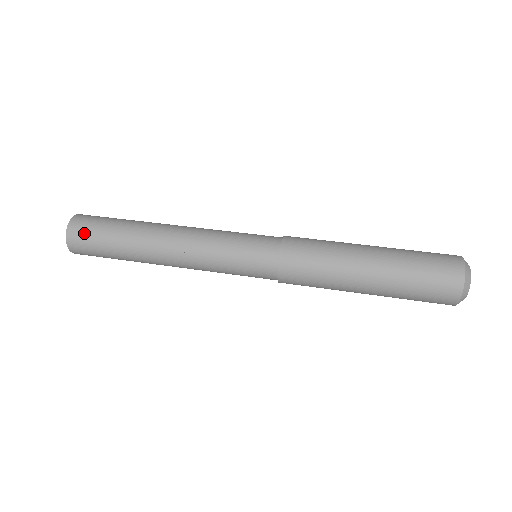
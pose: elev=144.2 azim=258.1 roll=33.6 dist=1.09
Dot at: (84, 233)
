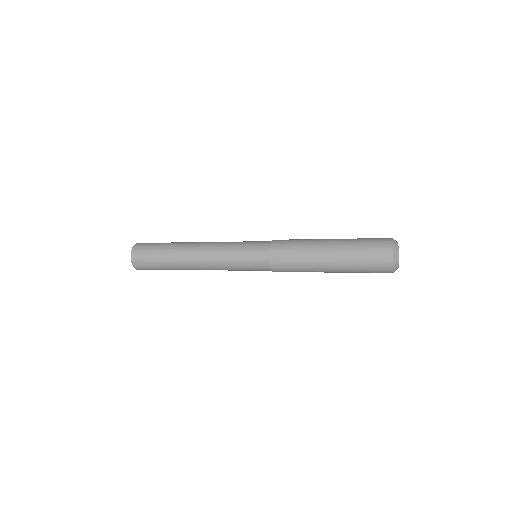
Dot at: occluded
